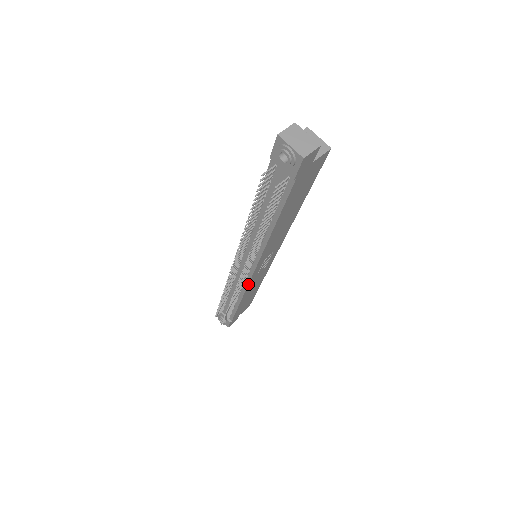
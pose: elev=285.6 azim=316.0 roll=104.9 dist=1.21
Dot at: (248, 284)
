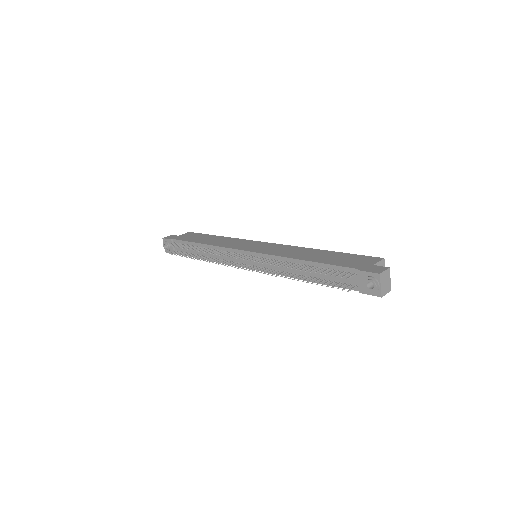
Dot at: (232, 265)
